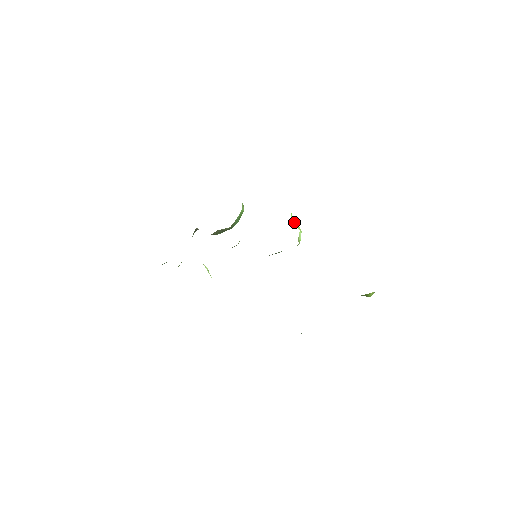
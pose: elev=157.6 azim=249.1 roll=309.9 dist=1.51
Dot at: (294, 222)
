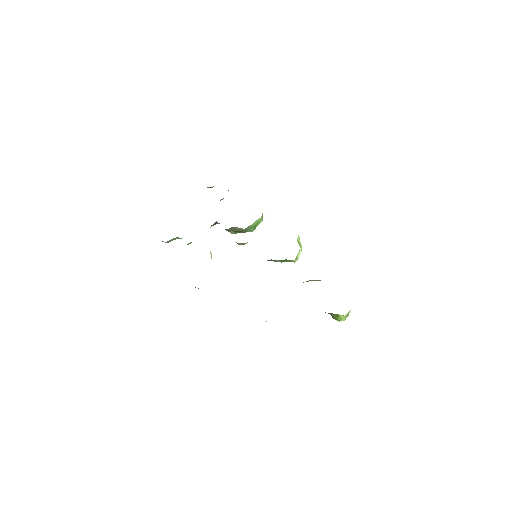
Dot at: (299, 242)
